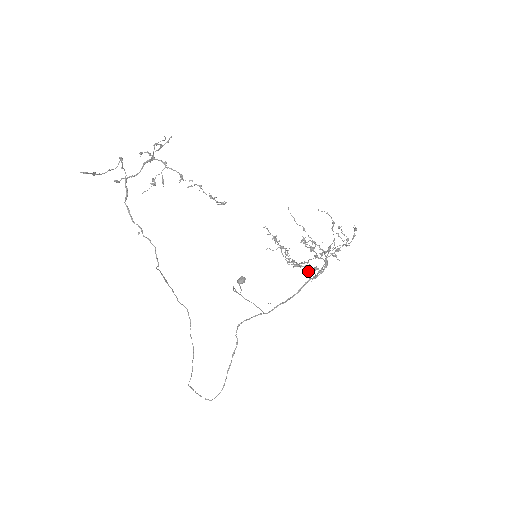
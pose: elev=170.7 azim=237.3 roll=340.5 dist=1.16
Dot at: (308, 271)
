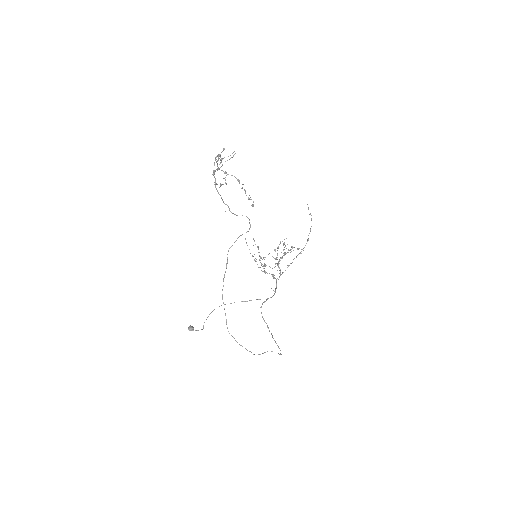
Dot at: (272, 276)
